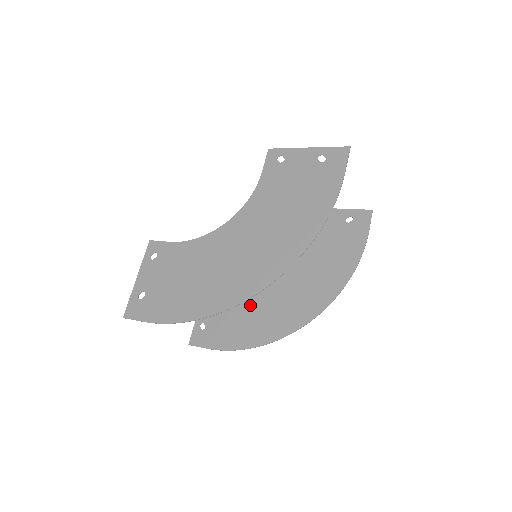
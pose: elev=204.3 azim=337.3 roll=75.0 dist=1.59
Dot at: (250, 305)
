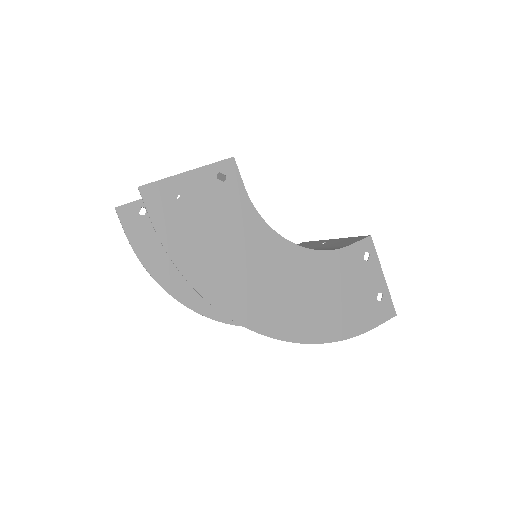
Dot at: occluded
